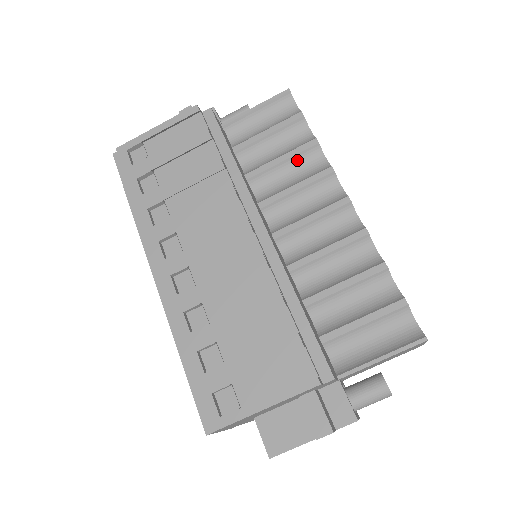
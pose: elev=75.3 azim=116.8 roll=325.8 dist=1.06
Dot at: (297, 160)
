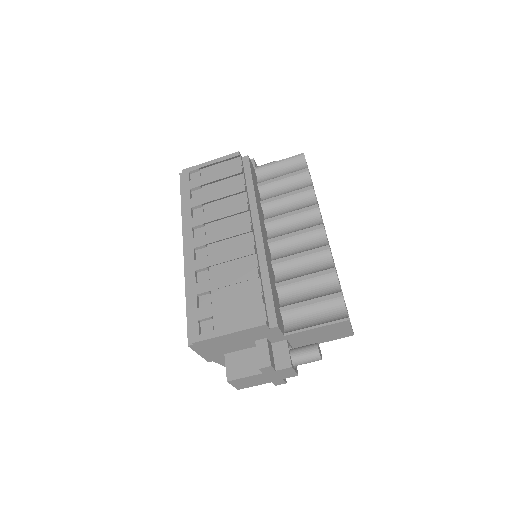
Dot at: (297, 197)
